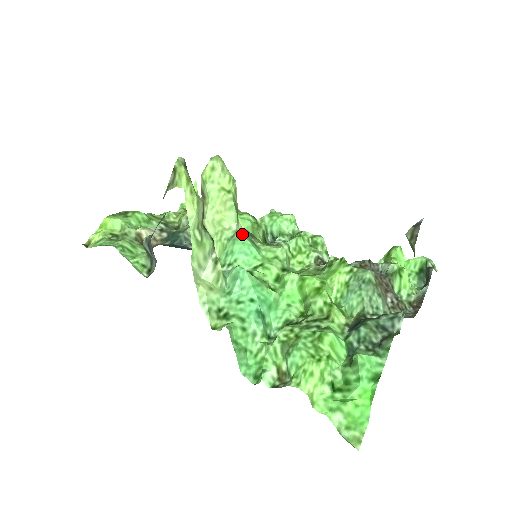
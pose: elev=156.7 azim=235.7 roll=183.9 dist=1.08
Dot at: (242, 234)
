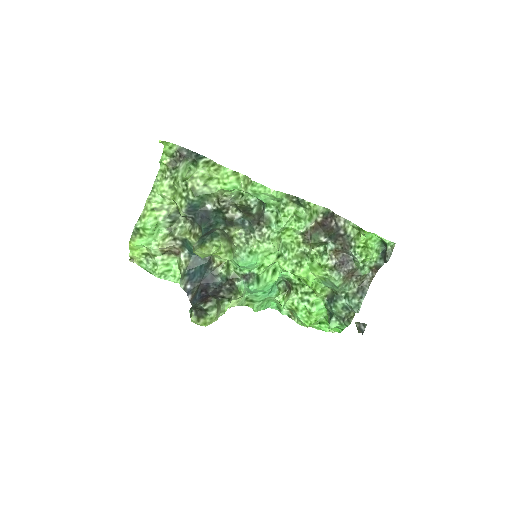
Dot at: (241, 257)
